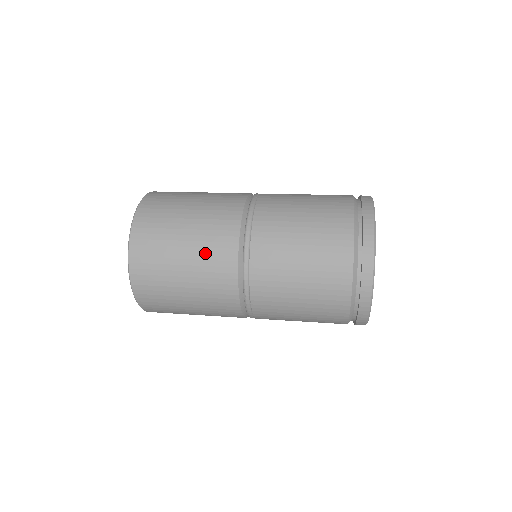
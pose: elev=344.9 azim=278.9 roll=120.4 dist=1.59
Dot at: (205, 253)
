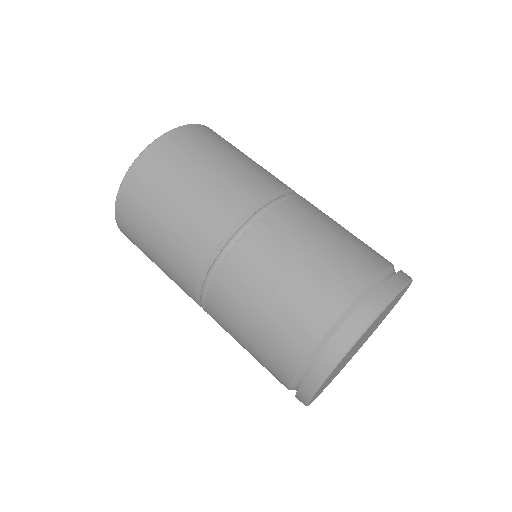
Dot at: occluded
